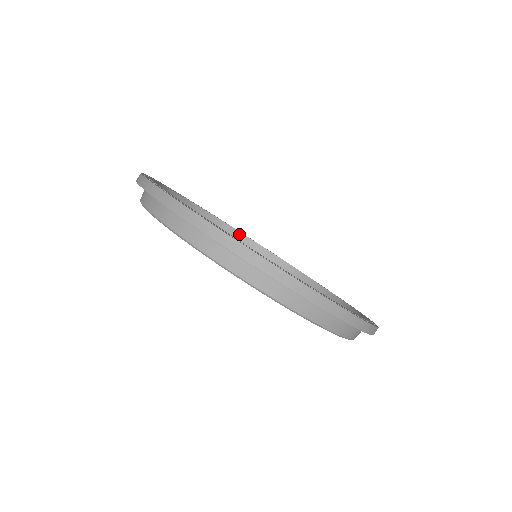
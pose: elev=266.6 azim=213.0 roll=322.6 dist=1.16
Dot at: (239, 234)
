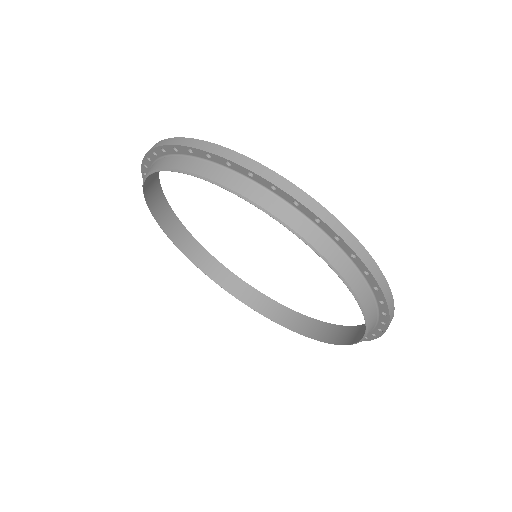
Dot at: (248, 287)
